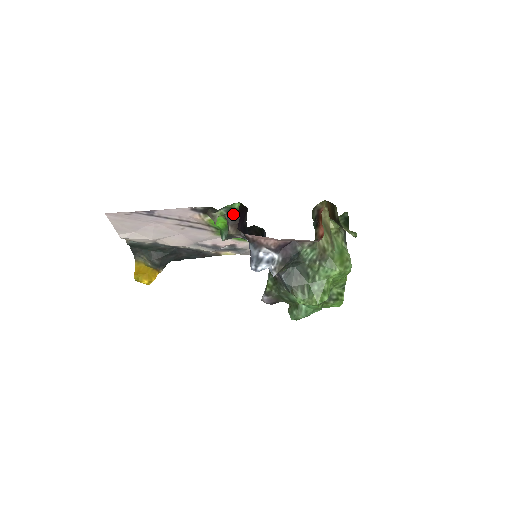
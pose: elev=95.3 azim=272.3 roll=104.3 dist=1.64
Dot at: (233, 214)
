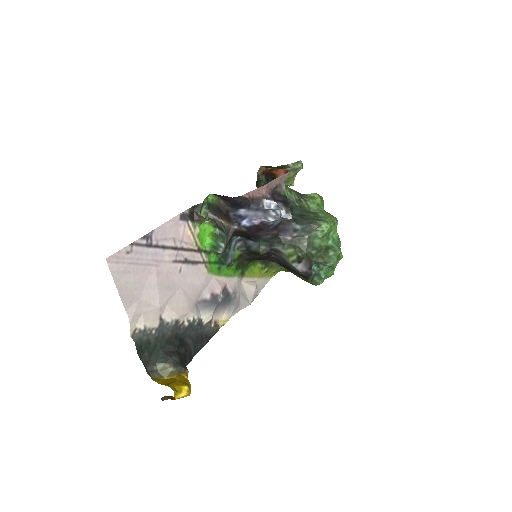
Dot at: (213, 209)
